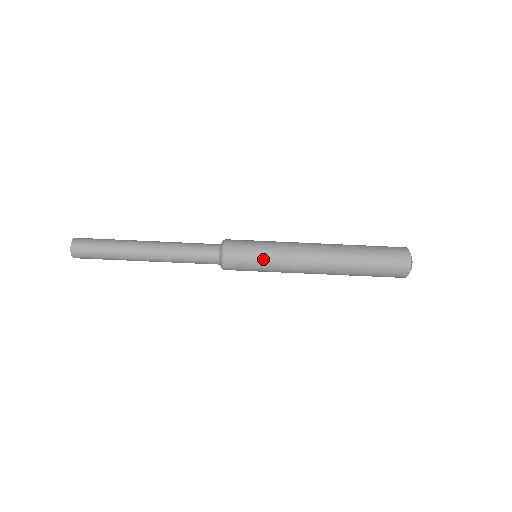
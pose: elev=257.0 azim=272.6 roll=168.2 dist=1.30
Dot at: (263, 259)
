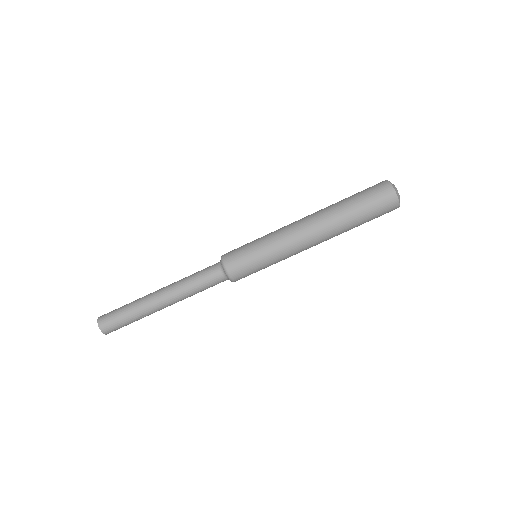
Dot at: (258, 248)
